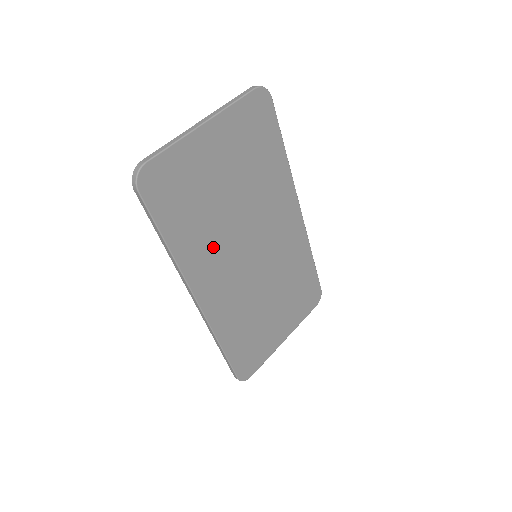
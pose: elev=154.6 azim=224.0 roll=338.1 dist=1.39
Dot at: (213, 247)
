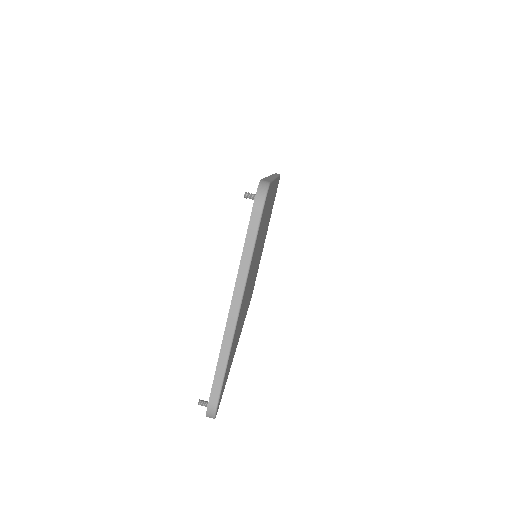
Dot at: (243, 316)
